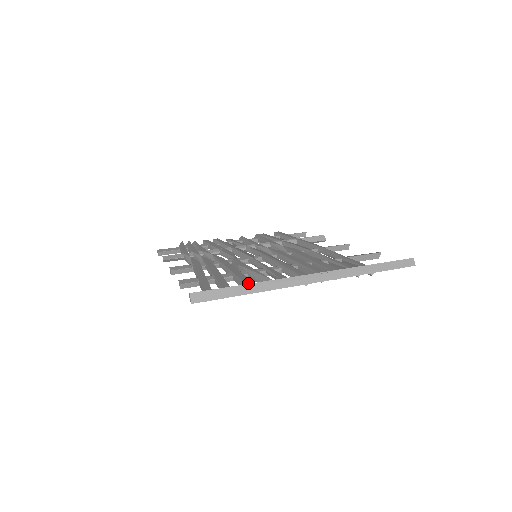
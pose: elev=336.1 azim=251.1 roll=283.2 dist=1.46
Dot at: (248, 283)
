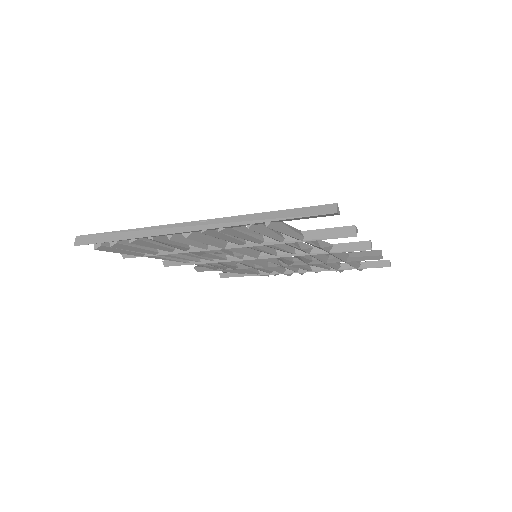
Dot at: occluded
